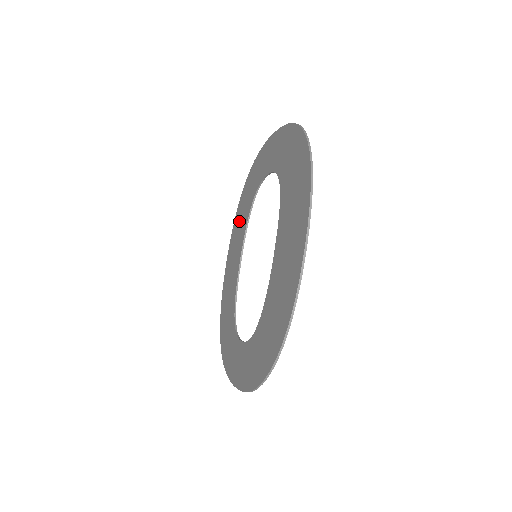
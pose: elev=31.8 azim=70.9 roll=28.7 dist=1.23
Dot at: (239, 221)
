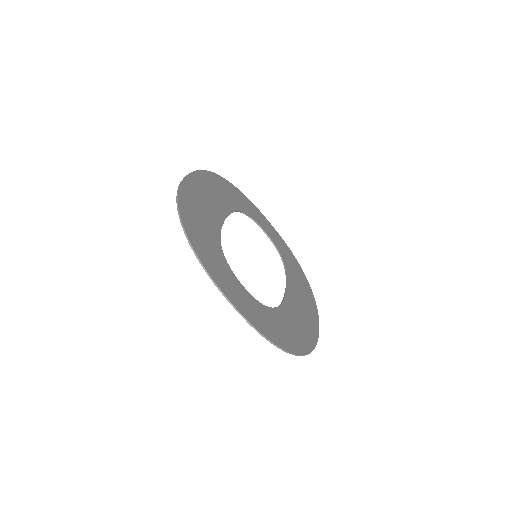
Dot at: (303, 293)
